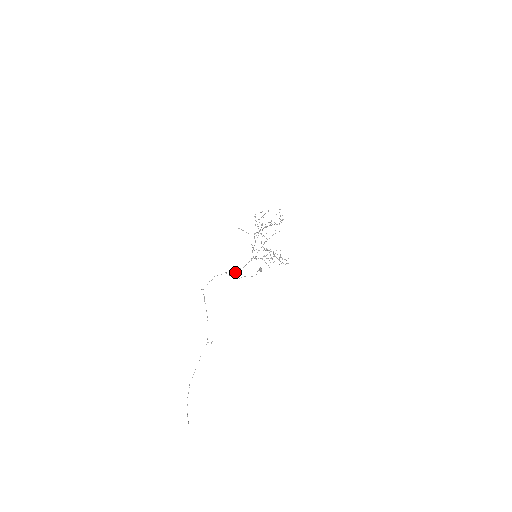
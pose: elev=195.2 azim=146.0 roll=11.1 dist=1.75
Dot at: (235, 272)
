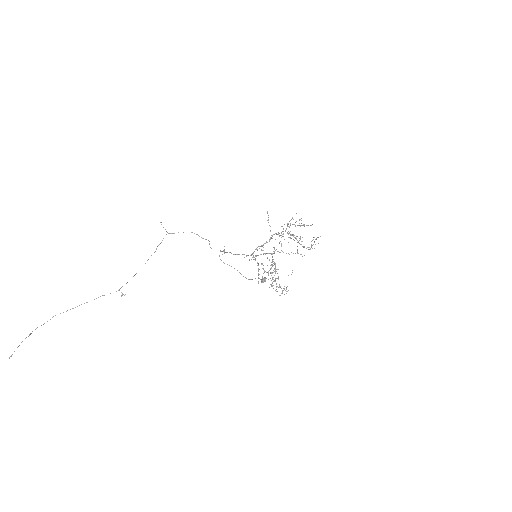
Dot at: (222, 251)
